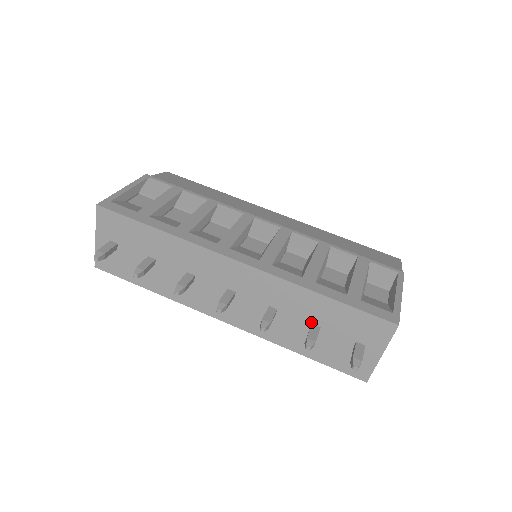
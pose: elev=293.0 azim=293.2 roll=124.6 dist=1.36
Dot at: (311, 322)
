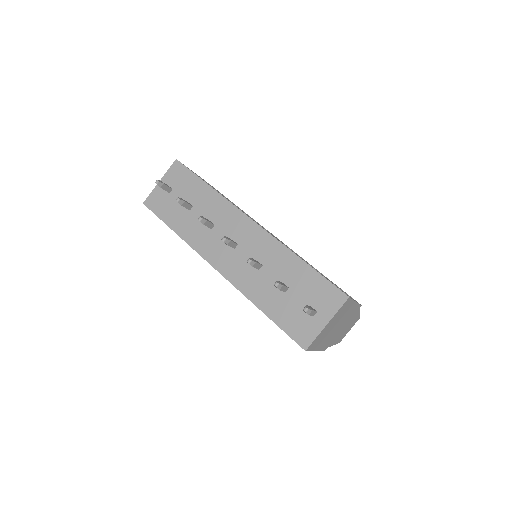
Dot at: (283, 282)
